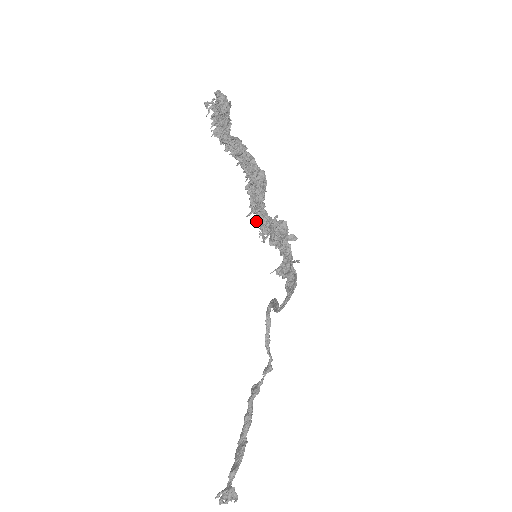
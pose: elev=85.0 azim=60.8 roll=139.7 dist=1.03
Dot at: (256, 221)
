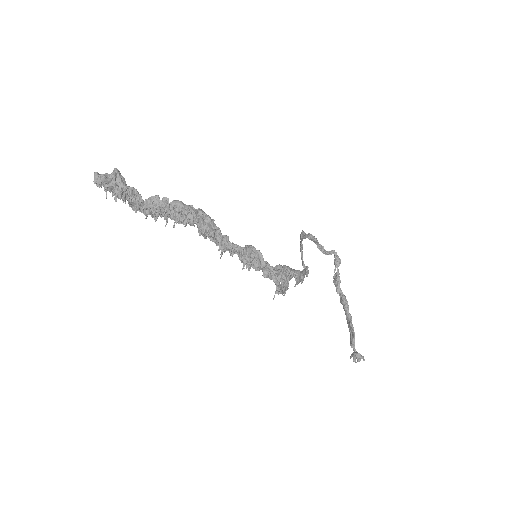
Dot at: occluded
